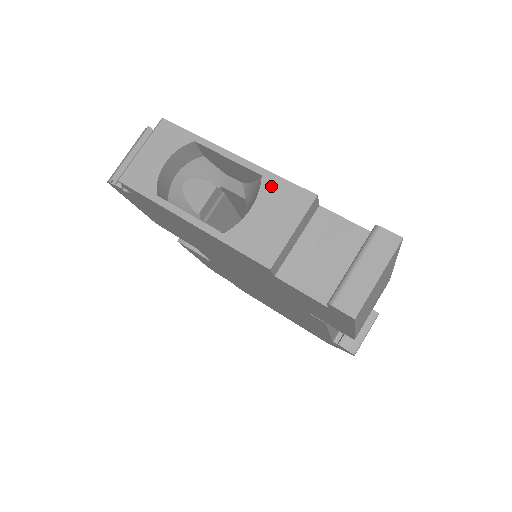
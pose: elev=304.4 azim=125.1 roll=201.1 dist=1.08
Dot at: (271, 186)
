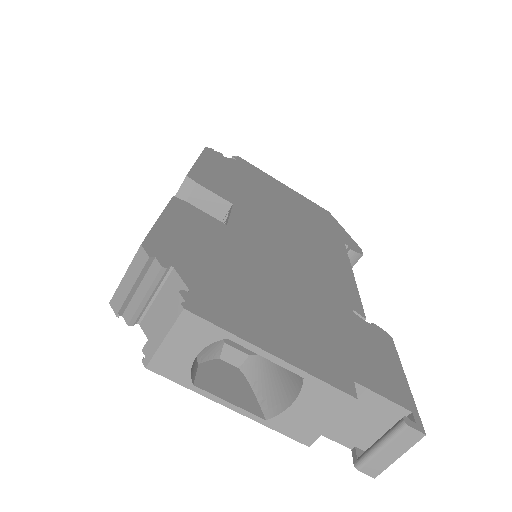
Dot at: (313, 388)
